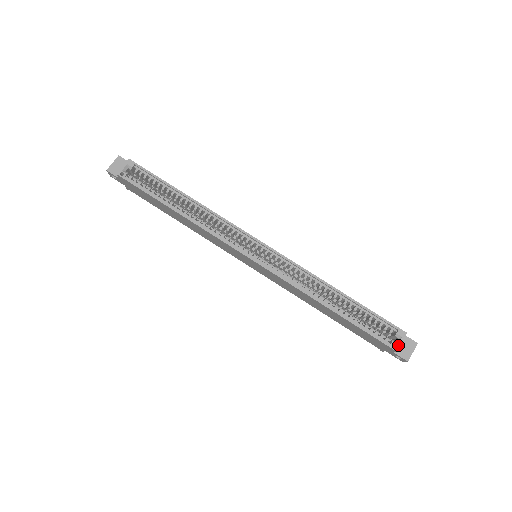
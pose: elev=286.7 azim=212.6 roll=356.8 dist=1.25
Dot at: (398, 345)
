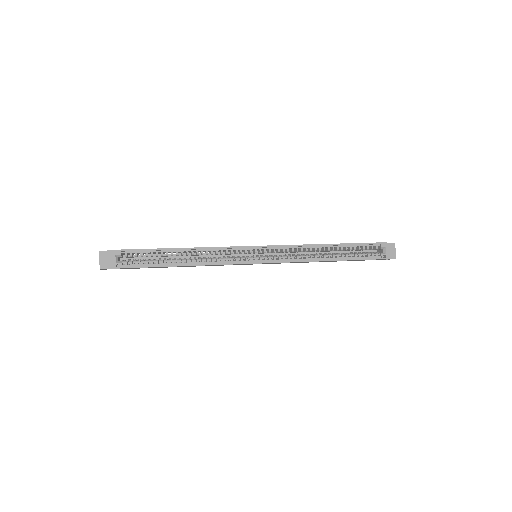
Dot at: (386, 254)
